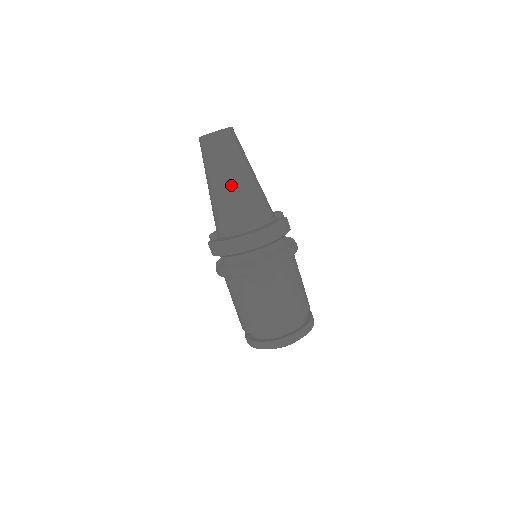
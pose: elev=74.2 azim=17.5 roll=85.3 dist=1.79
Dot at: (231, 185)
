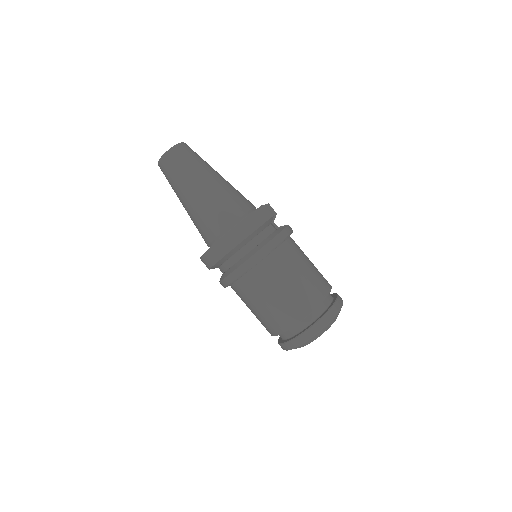
Dot at: (197, 195)
